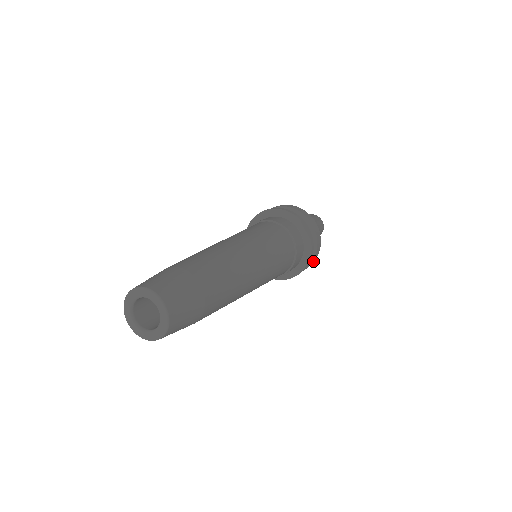
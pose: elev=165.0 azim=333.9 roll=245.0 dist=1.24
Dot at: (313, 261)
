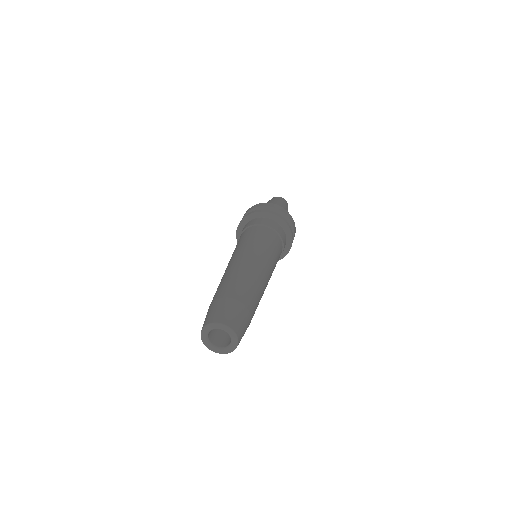
Dot at: (294, 229)
